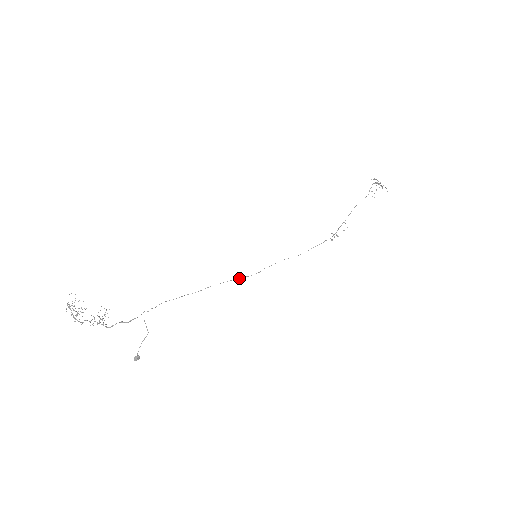
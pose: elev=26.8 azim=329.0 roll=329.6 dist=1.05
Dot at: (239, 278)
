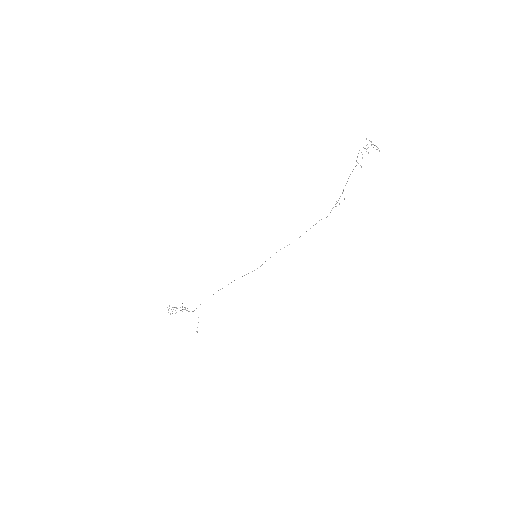
Dot at: occluded
